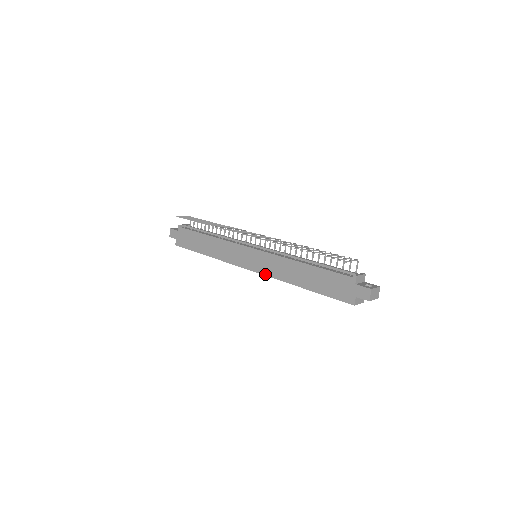
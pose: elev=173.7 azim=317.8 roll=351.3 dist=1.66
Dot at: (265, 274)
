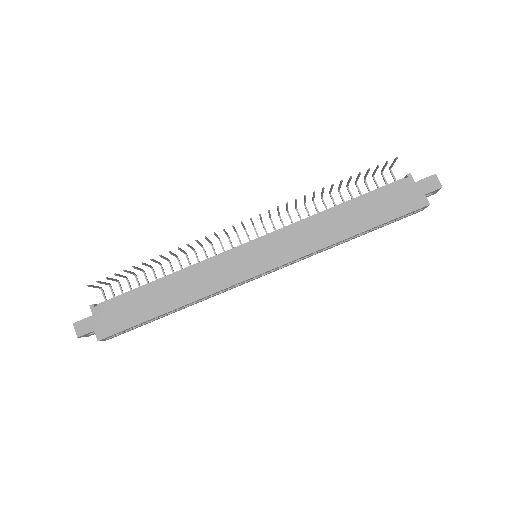
Dot at: (291, 259)
